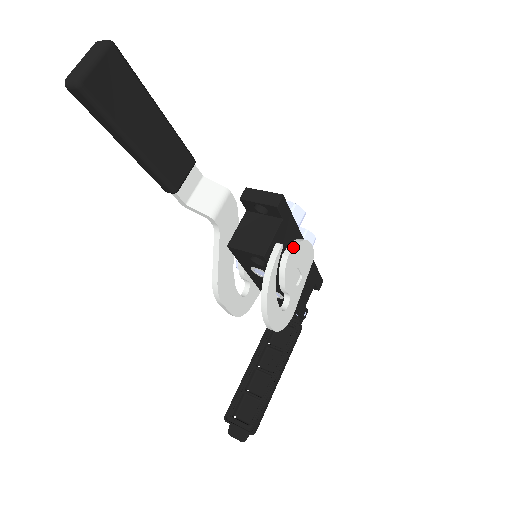
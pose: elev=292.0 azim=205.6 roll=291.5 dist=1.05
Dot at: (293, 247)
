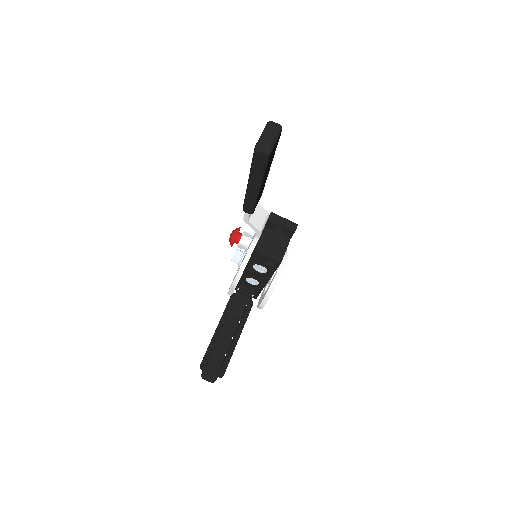
Dot at: occluded
